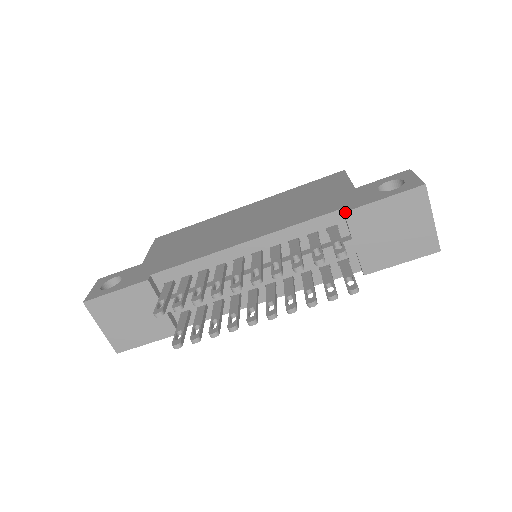
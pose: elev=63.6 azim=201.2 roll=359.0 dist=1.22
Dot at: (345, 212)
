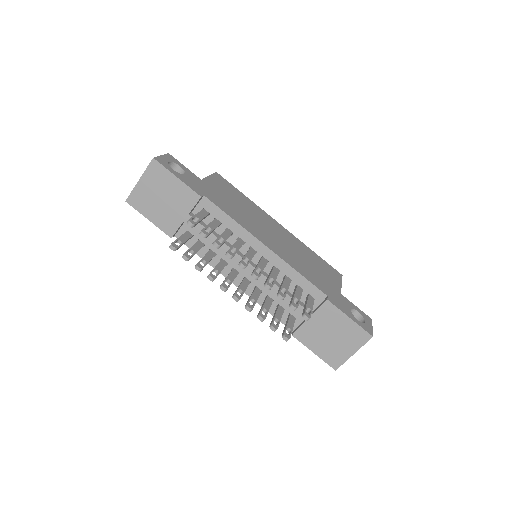
Dot at: (328, 300)
